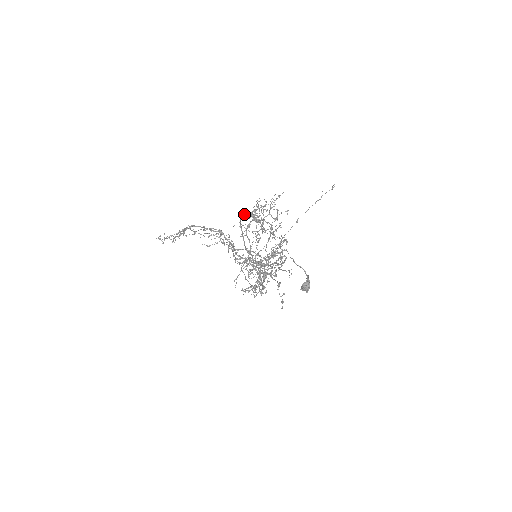
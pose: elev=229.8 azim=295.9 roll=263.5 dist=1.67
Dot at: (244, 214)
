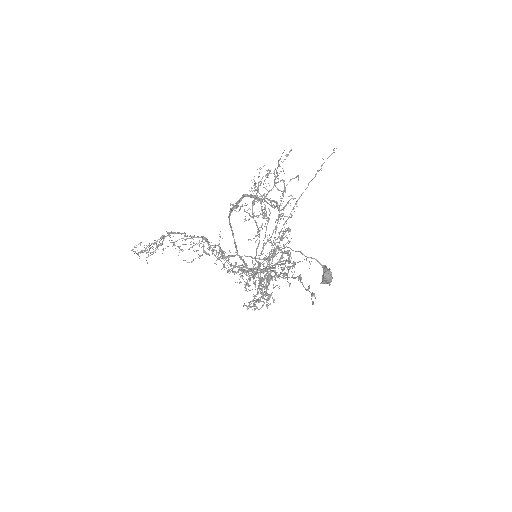
Dot at: occluded
